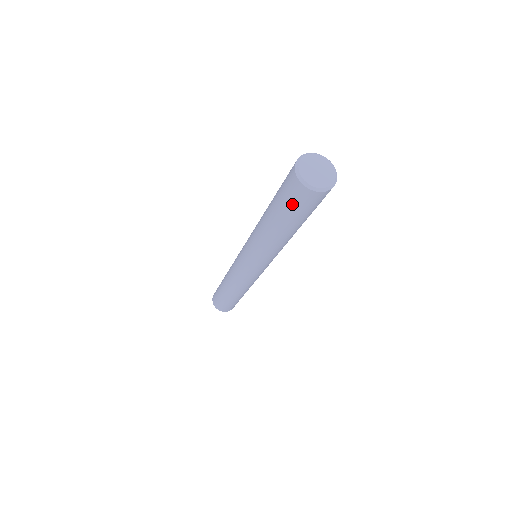
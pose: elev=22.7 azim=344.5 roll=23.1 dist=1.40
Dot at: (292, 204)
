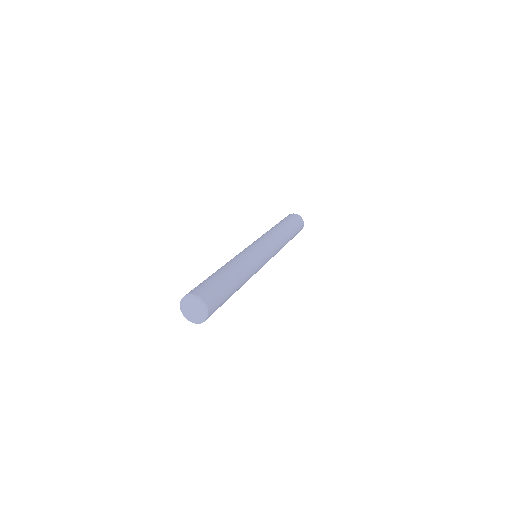
Dot at: occluded
